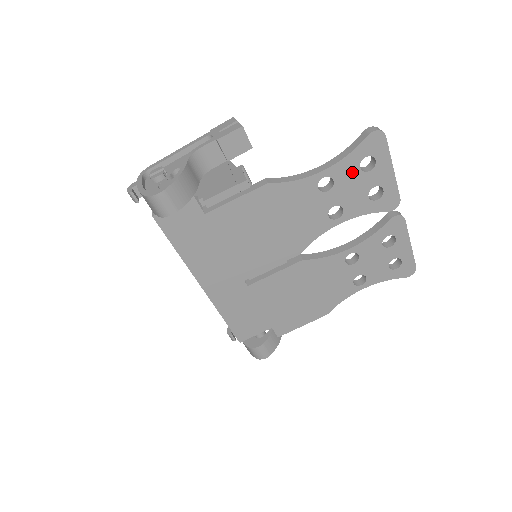
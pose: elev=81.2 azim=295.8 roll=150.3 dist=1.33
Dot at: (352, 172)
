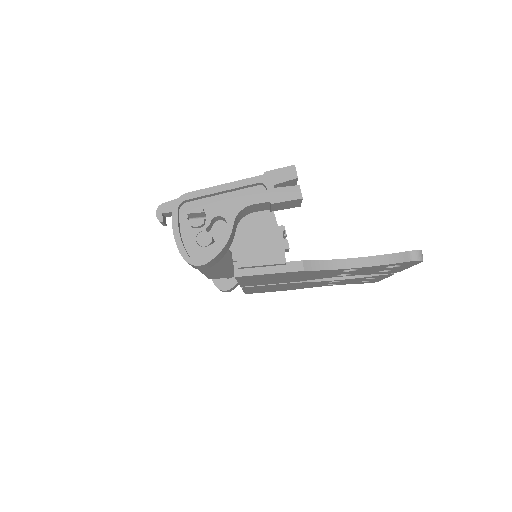
Dot at: (377, 268)
